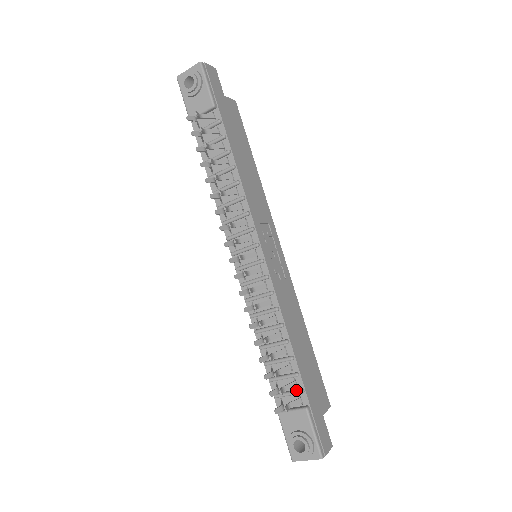
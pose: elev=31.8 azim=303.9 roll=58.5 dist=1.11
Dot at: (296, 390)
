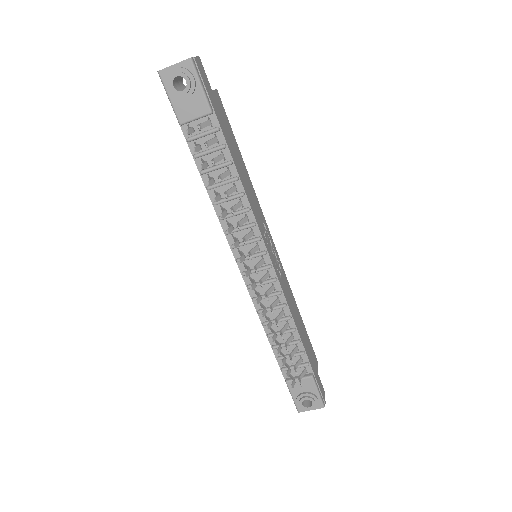
Dot at: (302, 364)
